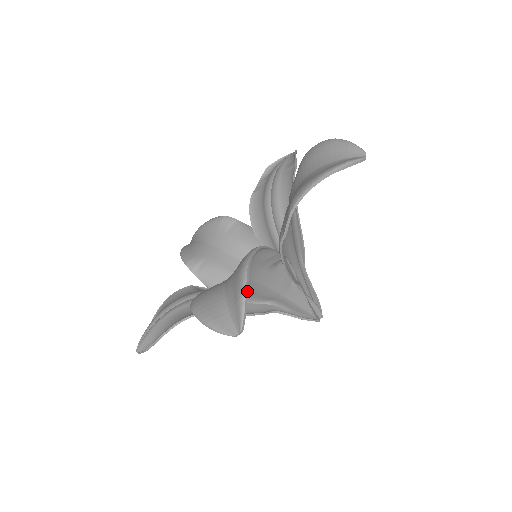
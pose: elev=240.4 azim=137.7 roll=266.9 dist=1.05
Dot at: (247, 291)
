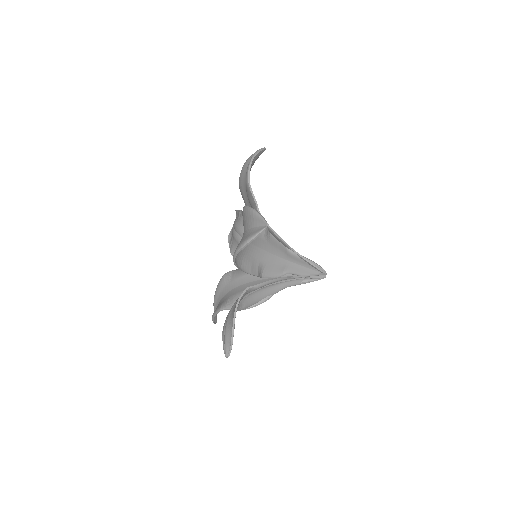
Dot at: (254, 209)
